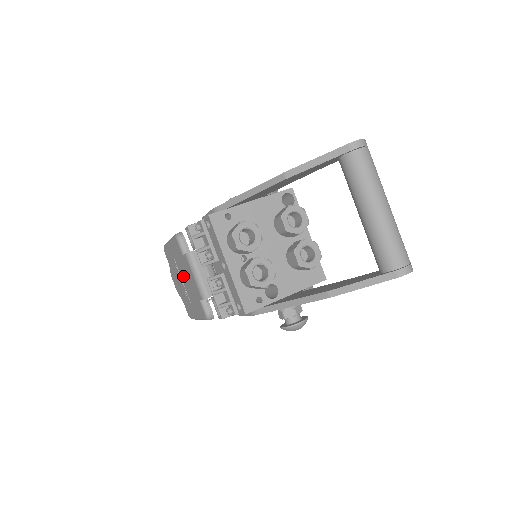
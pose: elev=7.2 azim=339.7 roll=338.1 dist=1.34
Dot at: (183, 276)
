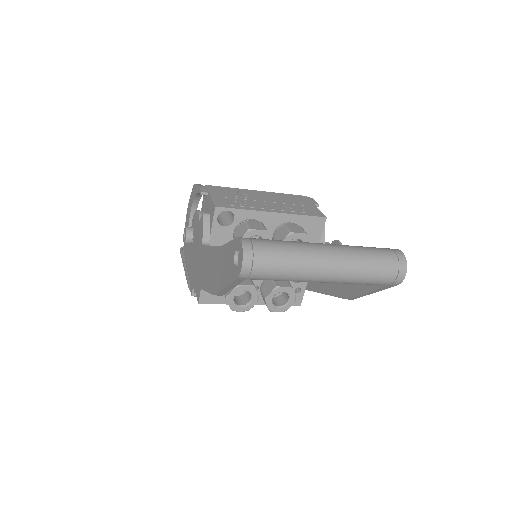
Dot at: occluded
